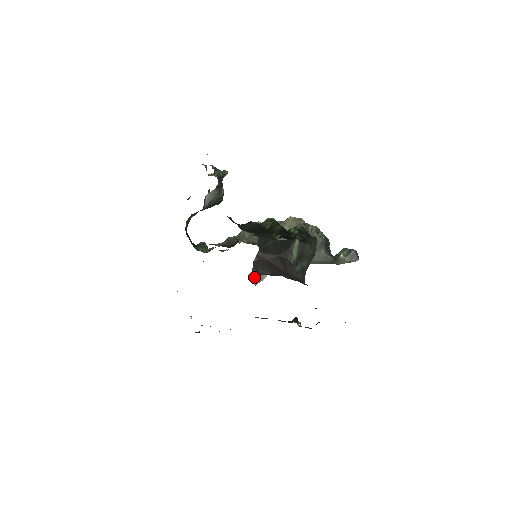
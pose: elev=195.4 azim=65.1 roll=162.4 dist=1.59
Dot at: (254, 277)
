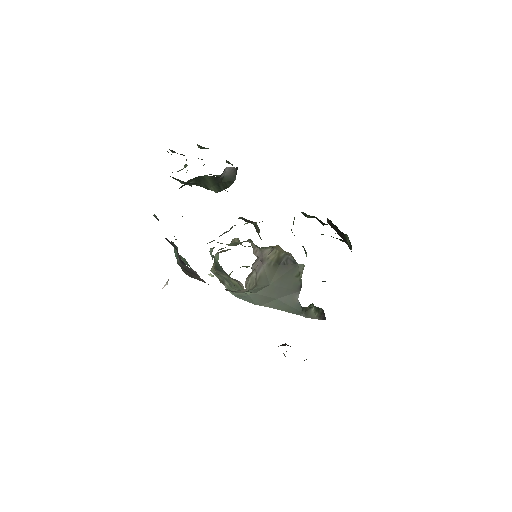
Dot at: occluded
